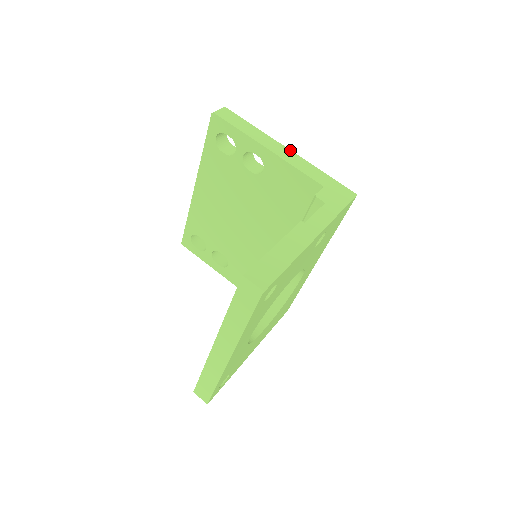
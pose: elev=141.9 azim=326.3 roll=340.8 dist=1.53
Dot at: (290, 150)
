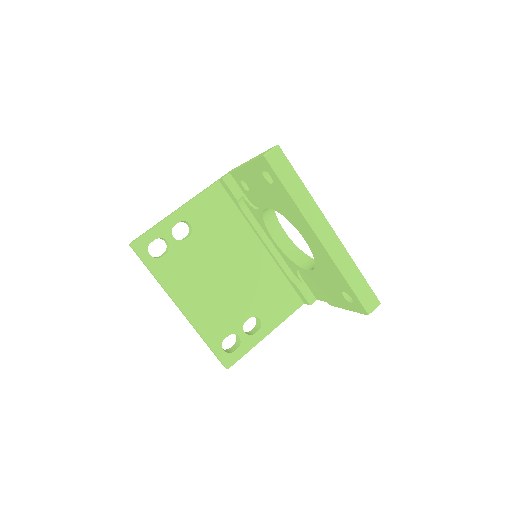
Dot at: (183, 204)
